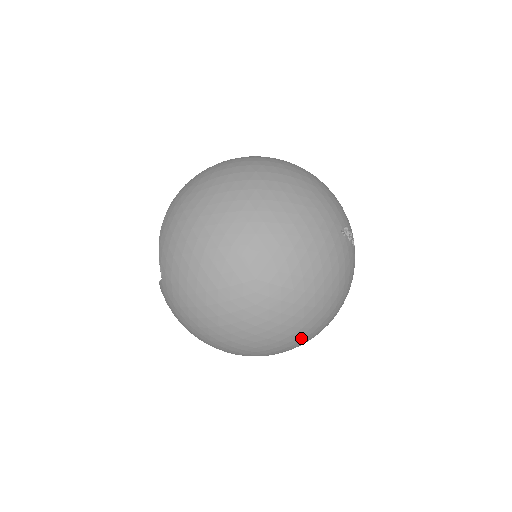
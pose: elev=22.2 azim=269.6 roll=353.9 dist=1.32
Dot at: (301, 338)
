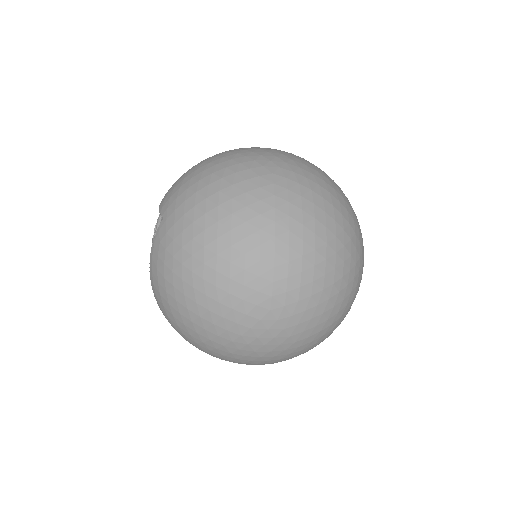
Dot at: (326, 268)
